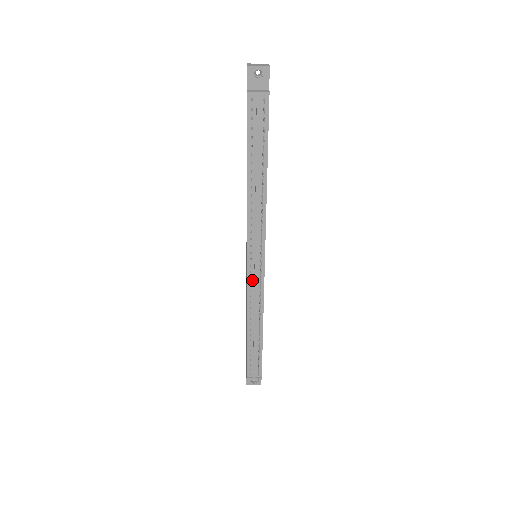
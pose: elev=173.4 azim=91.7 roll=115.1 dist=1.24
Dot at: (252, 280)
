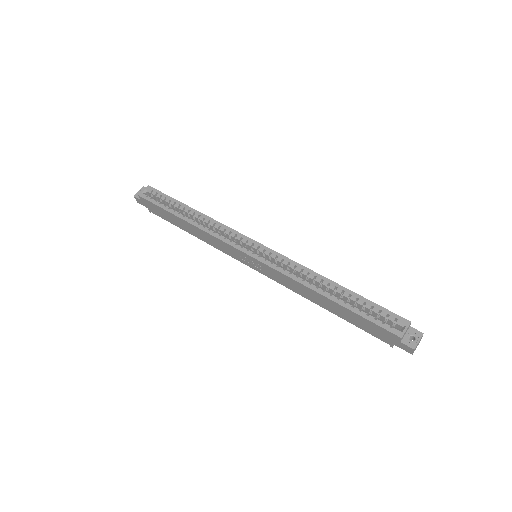
Dot at: occluded
